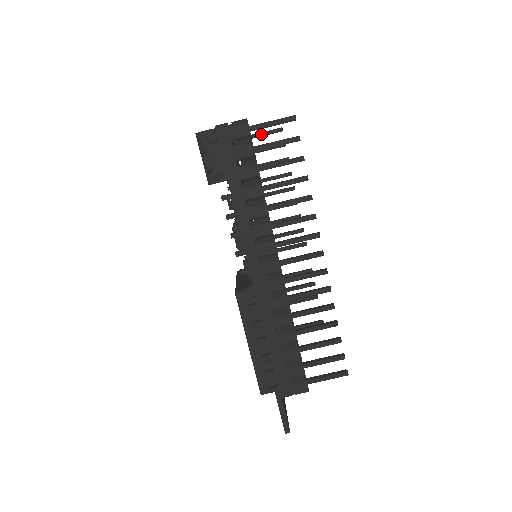
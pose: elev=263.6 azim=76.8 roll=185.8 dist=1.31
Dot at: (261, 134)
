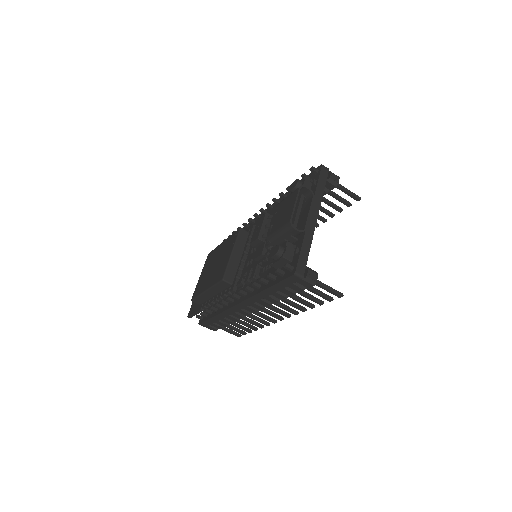
Dot at: (344, 191)
